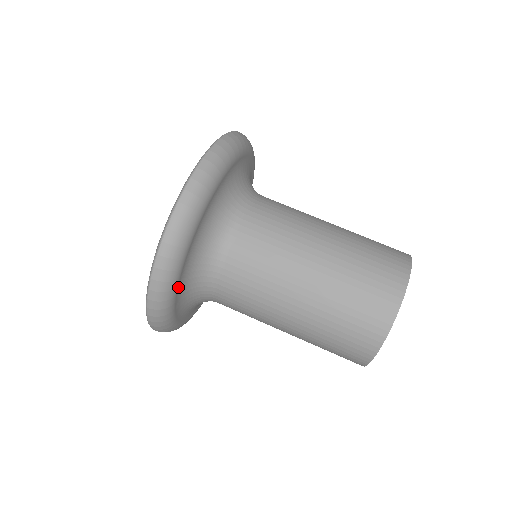
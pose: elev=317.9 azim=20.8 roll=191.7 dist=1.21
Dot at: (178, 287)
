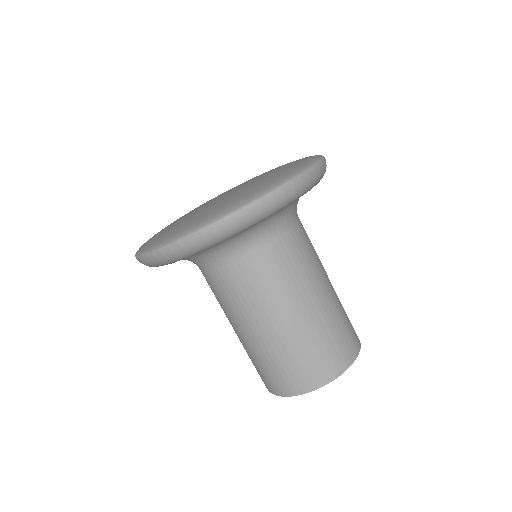
Dot at: occluded
